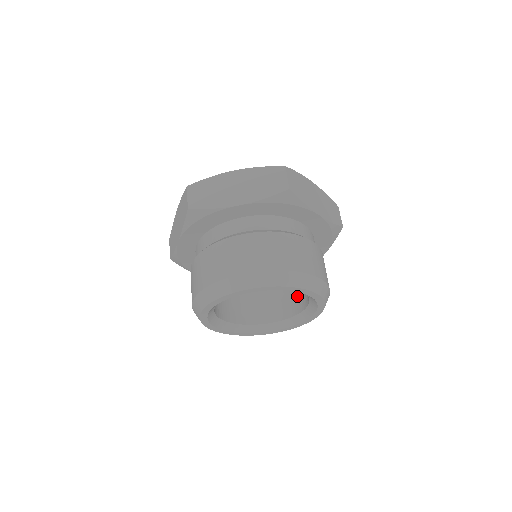
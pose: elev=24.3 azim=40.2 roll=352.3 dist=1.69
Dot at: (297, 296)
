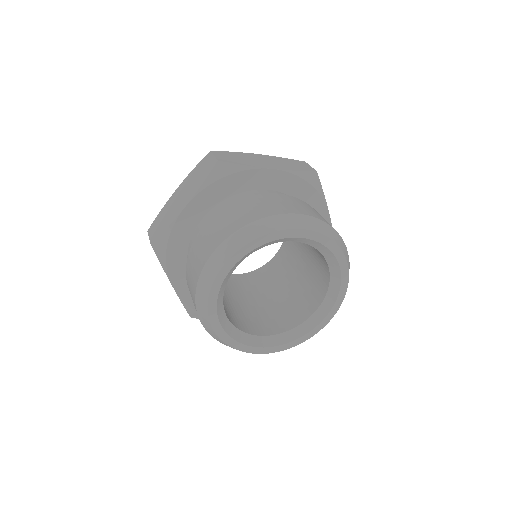
Dot at: (320, 265)
